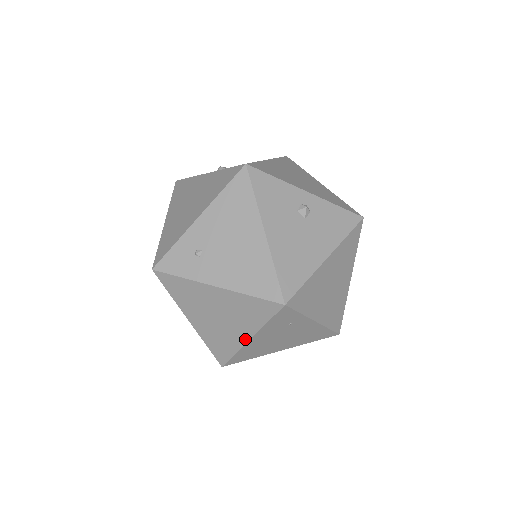
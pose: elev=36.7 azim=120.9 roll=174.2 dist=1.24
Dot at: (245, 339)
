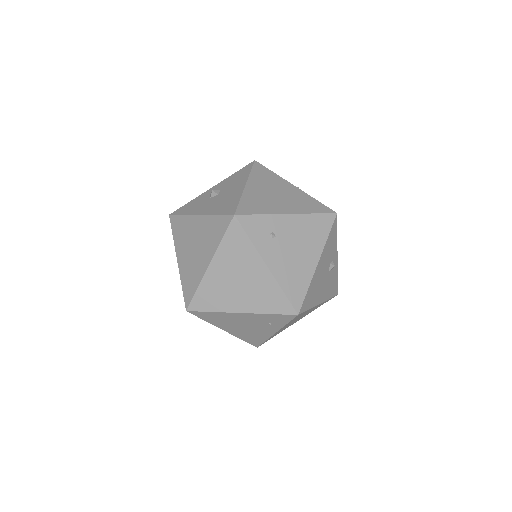
Dot at: (237, 310)
